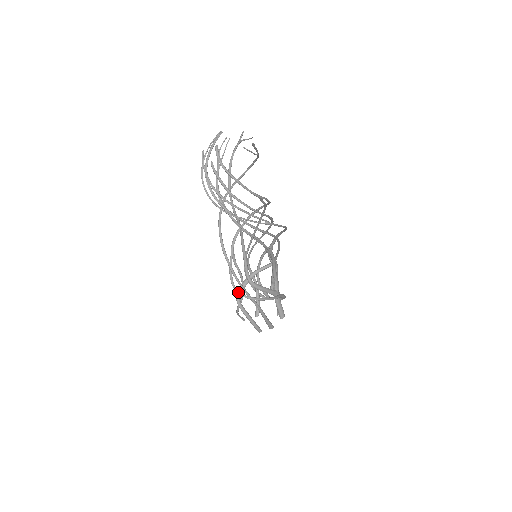
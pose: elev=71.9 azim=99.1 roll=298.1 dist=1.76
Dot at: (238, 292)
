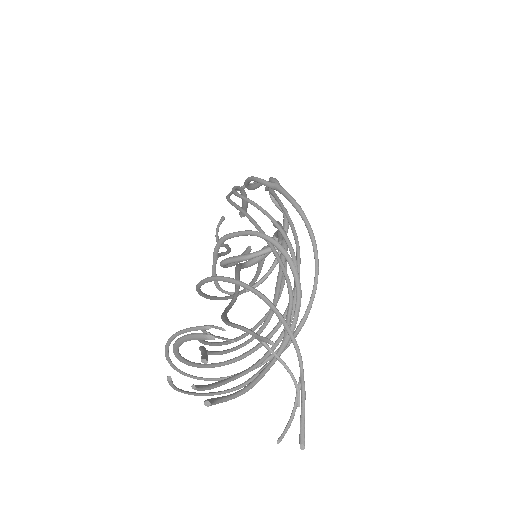
Dot at: occluded
